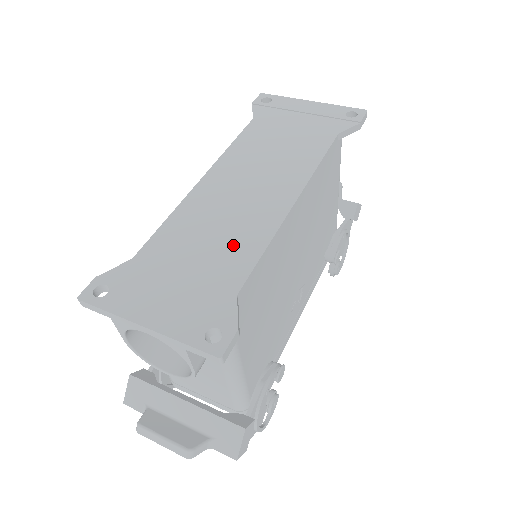
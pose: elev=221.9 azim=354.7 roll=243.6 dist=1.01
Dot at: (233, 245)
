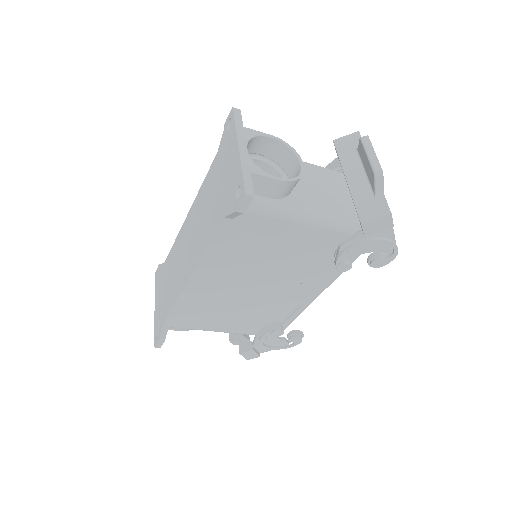
Dot at: (173, 288)
